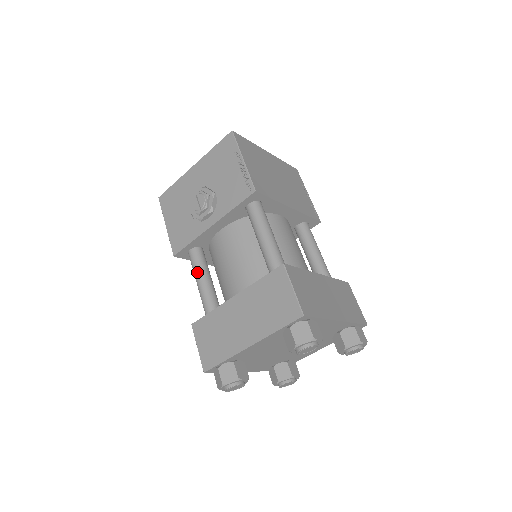
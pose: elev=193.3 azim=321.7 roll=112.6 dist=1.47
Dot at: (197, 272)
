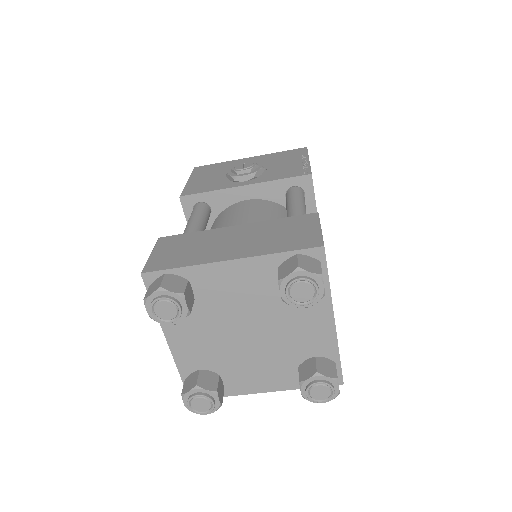
Dot at: (196, 215)
